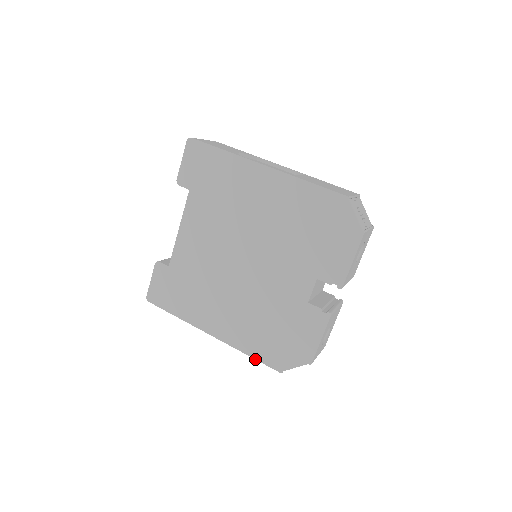
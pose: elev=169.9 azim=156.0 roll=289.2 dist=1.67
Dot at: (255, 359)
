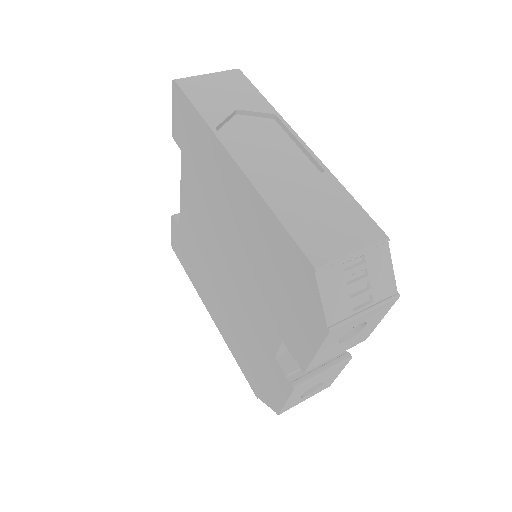
Dot at: occluded
